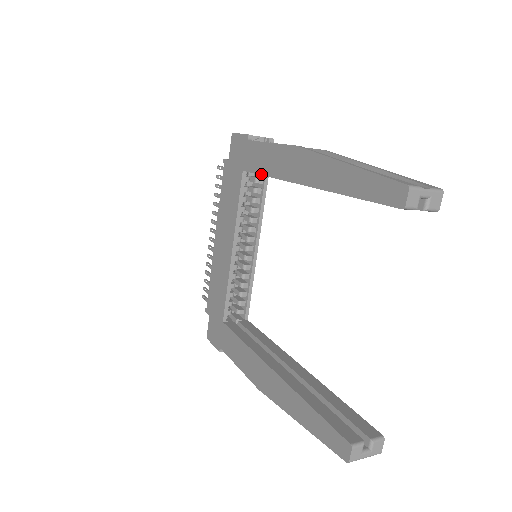
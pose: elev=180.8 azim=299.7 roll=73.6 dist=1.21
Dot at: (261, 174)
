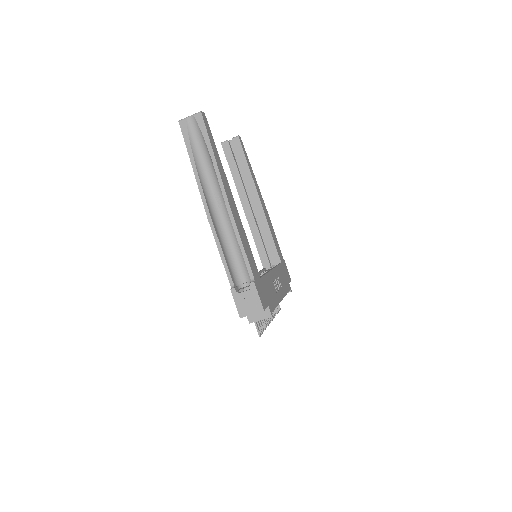
Dot at: (256, 246)
